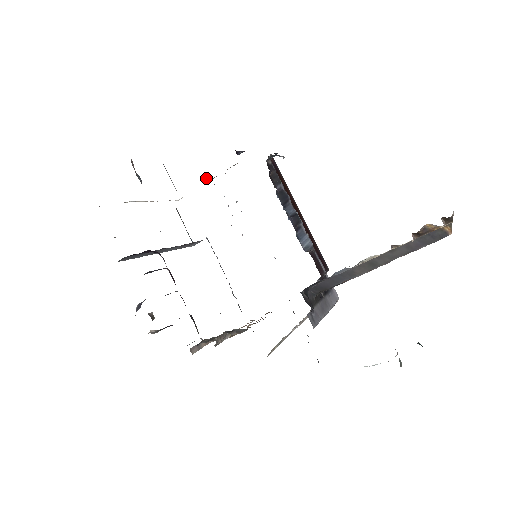
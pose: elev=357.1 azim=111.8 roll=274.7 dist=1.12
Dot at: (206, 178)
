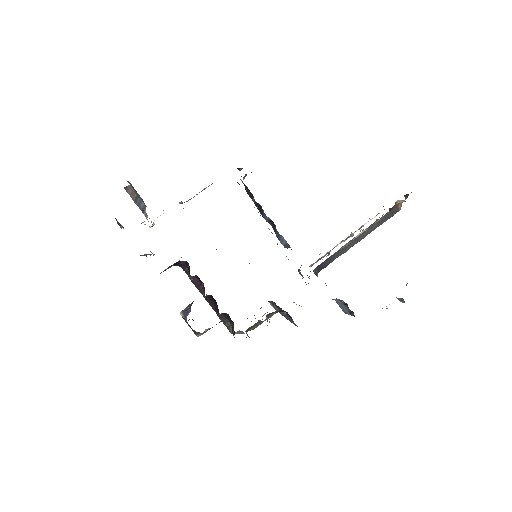
Dot at: (179, 202)
